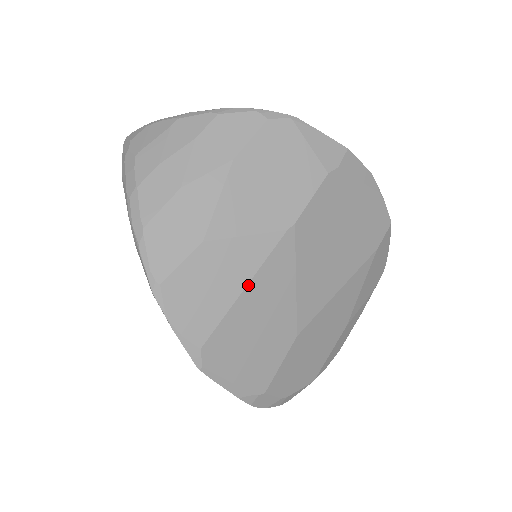
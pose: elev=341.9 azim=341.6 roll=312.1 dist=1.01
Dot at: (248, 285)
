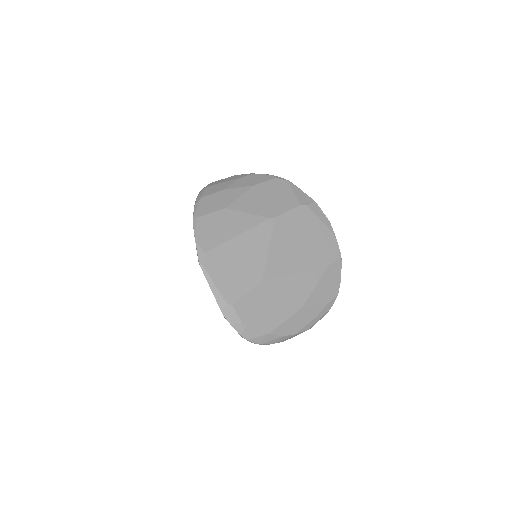
Dot at: (241, 234)
